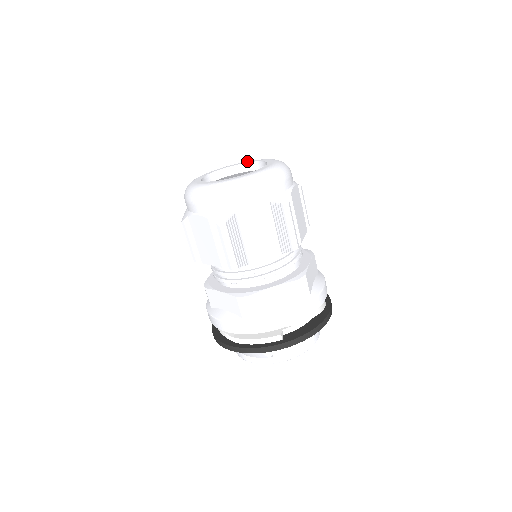
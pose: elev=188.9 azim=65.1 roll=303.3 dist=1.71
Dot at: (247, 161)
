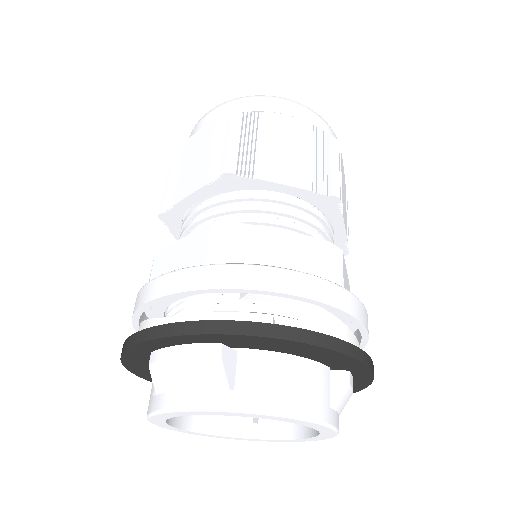
Dot at: occluded
